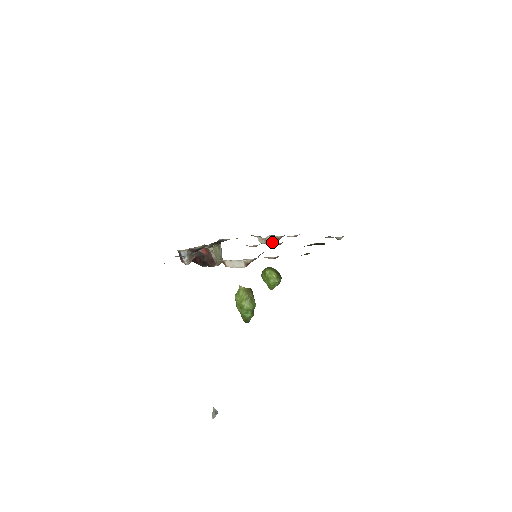
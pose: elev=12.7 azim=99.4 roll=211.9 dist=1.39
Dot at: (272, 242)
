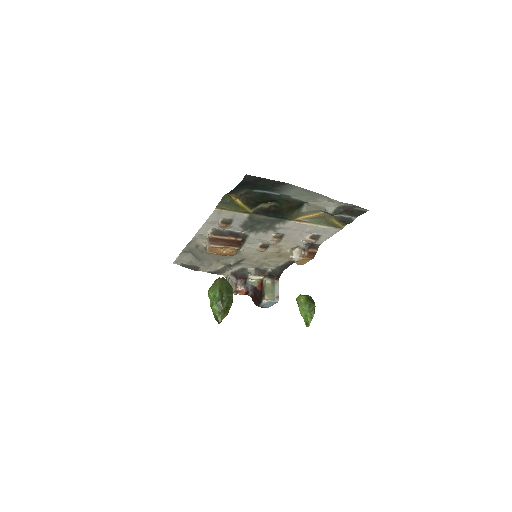
Dot at: (300, 256)
